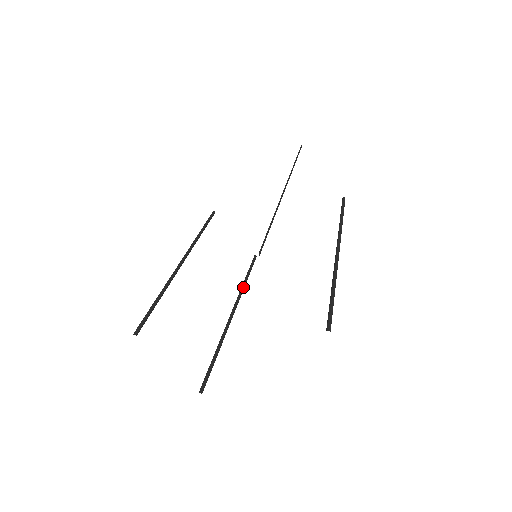
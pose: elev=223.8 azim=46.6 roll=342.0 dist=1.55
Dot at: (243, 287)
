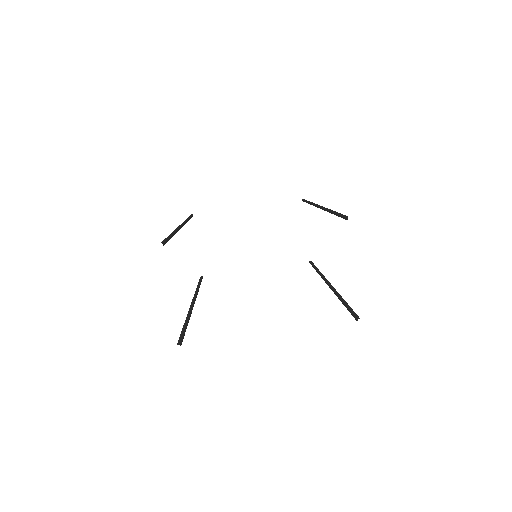
Dot at: (198, 291)
